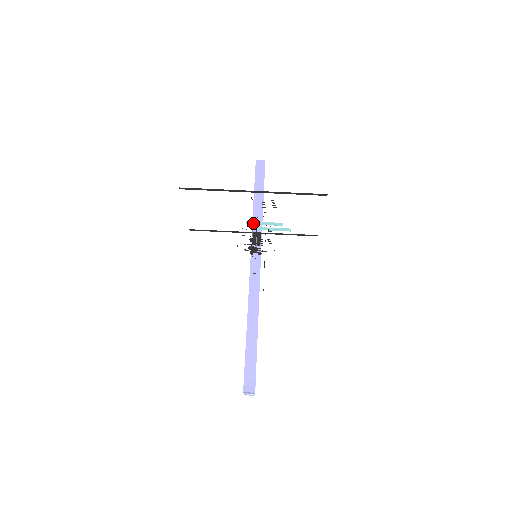
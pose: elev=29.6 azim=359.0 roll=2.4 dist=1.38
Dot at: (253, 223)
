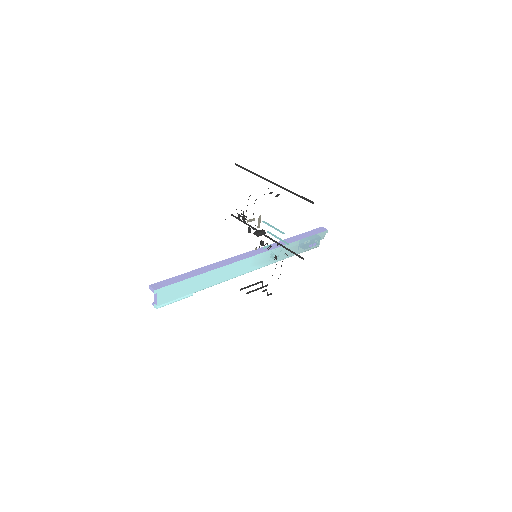
Dot at: (267, 223)
